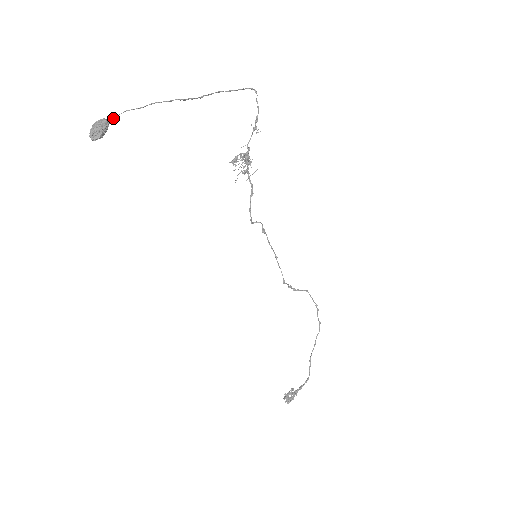
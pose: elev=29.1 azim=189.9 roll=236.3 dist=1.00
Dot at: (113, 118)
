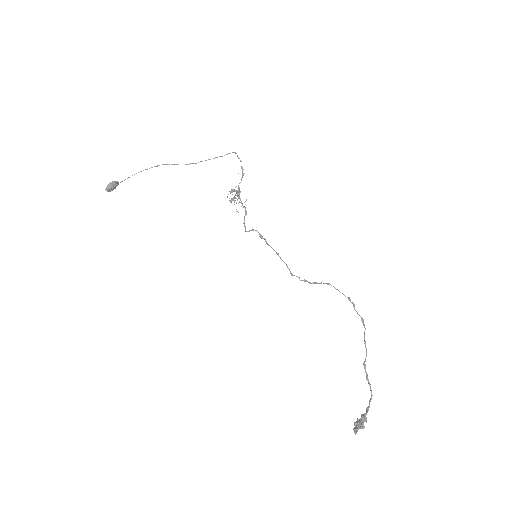
Dot at: (122, 181)
